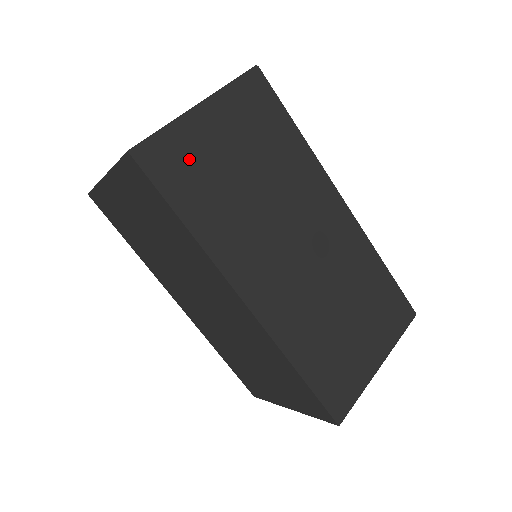
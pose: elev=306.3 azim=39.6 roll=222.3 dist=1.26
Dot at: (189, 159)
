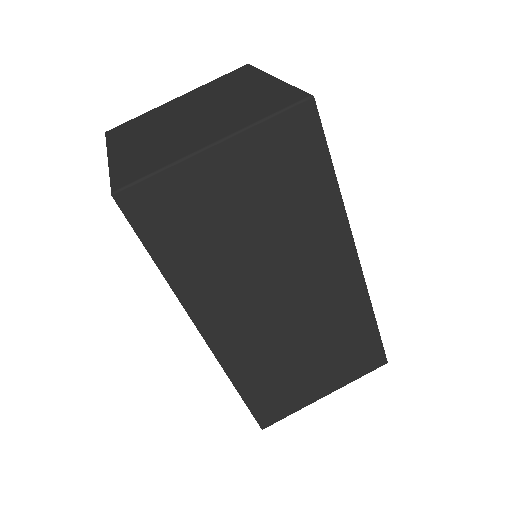
Dot at: (183, 206)
